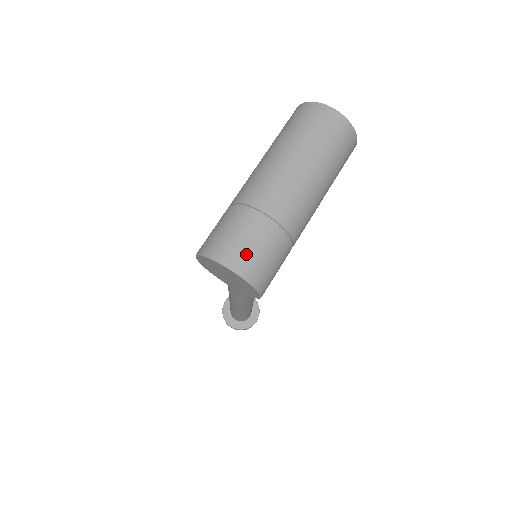
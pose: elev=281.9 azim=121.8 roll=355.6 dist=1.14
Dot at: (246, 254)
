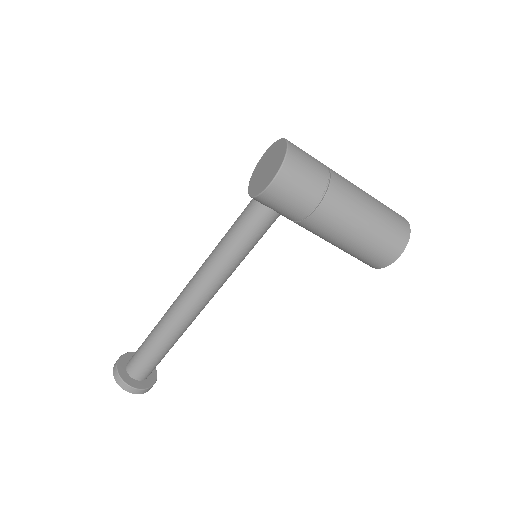
Dot at: (302, 153)
